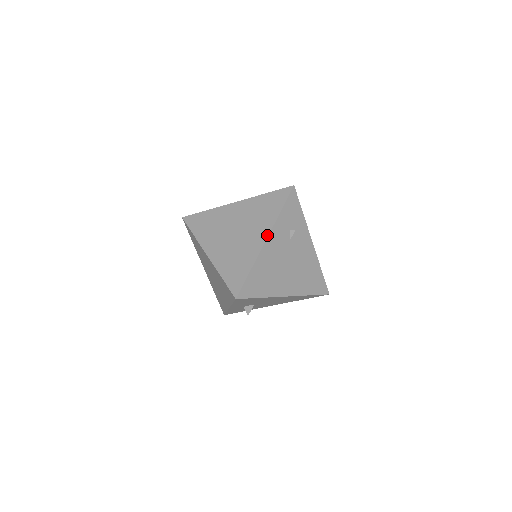
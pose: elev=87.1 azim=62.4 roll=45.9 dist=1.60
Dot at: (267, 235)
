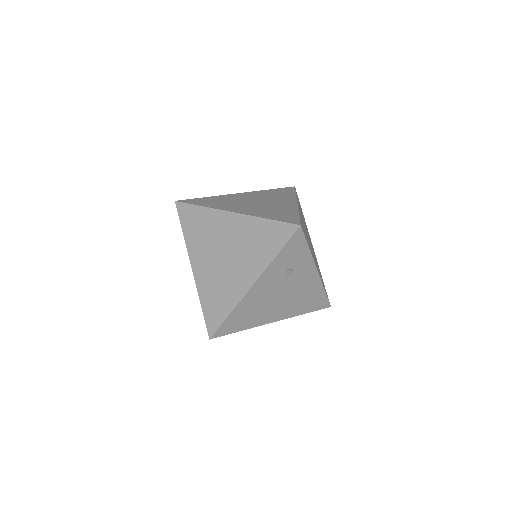
Dot at: (254, 280)
